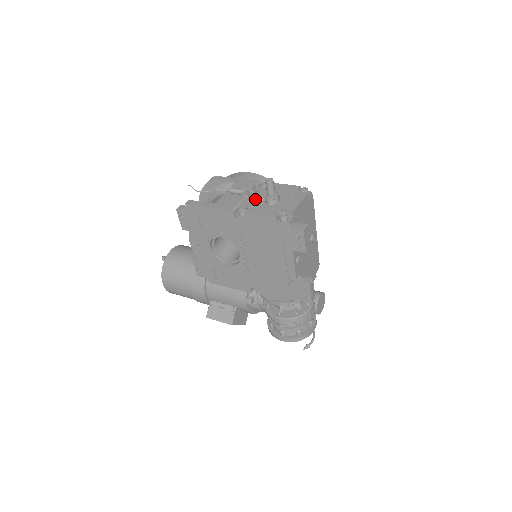
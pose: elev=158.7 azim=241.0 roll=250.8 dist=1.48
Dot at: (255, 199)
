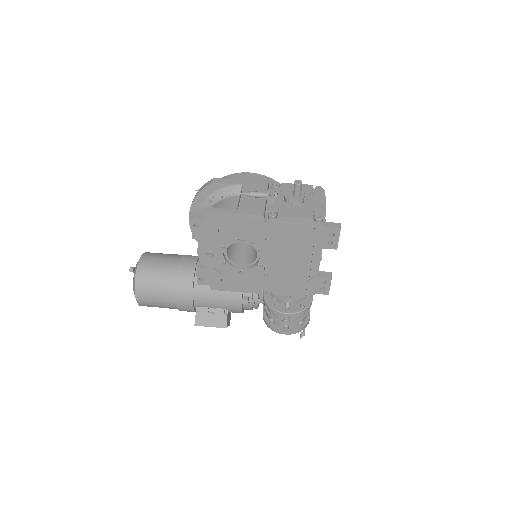
Dot at: (278, 201)
